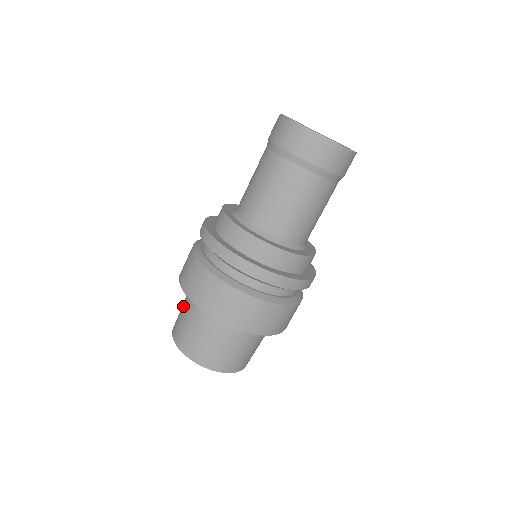
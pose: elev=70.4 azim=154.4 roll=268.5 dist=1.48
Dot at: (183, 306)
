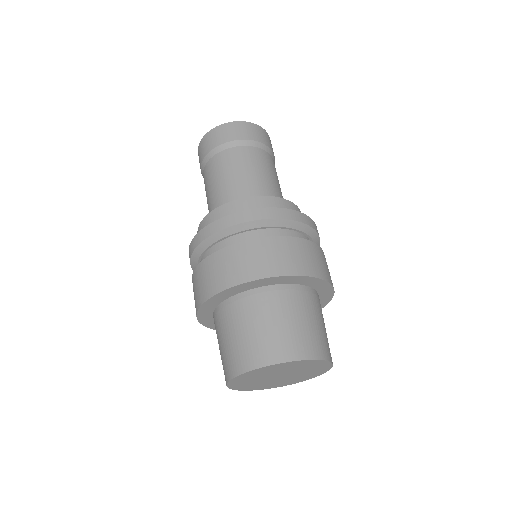
Dot at: (227, 332)
